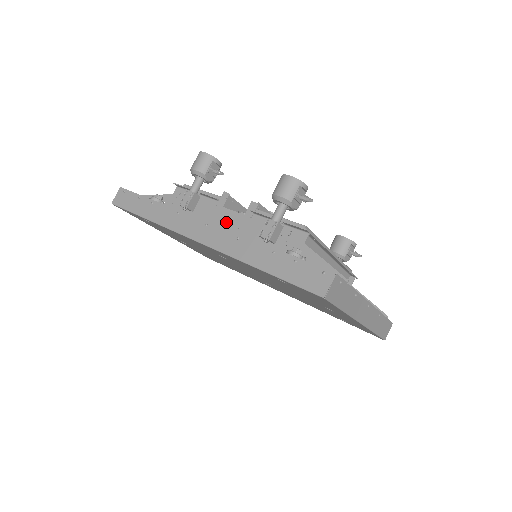
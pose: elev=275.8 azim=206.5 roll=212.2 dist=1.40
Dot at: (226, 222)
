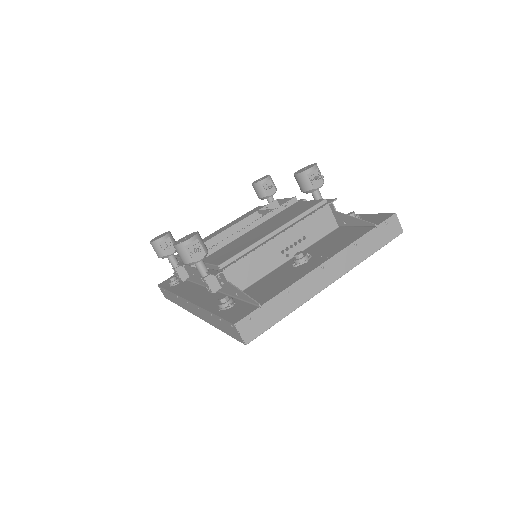
Dot at: occluded
